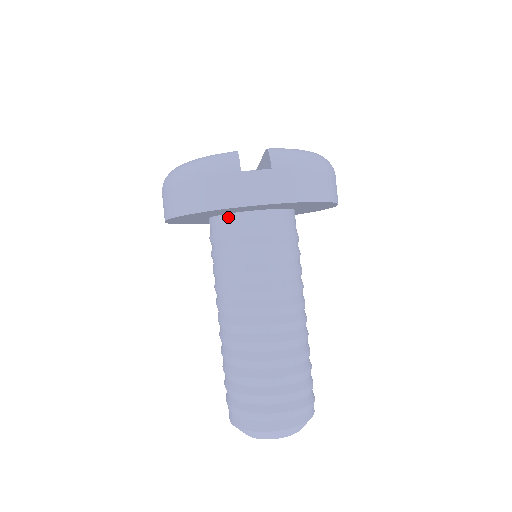
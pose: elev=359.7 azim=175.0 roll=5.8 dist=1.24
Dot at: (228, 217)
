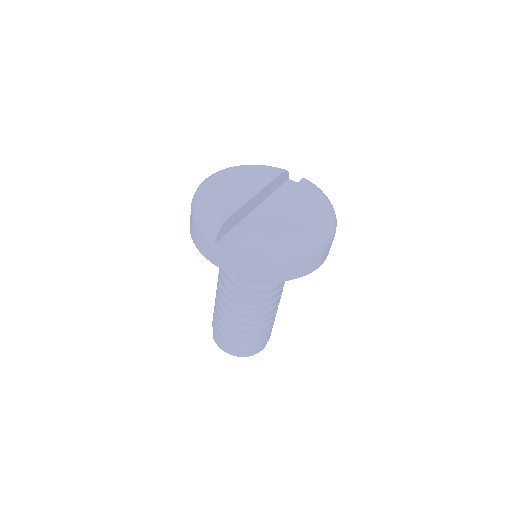
Dot at: occluded
